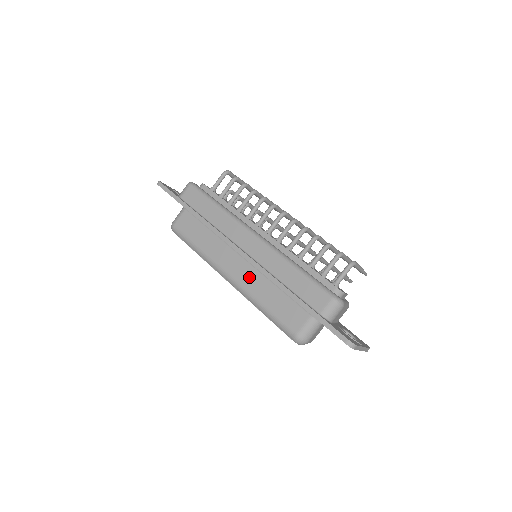
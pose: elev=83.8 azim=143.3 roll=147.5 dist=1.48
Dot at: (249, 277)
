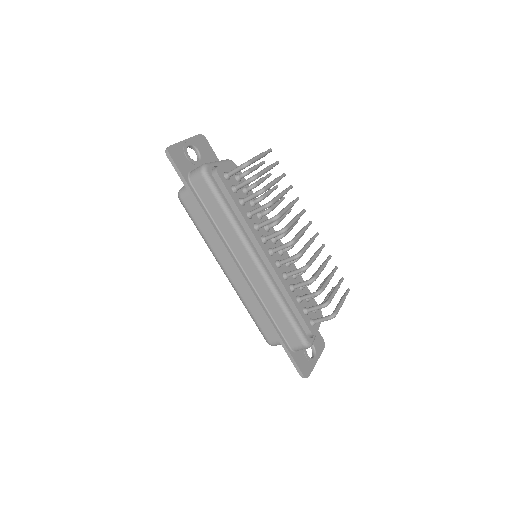
Dot at: (244, 286)
